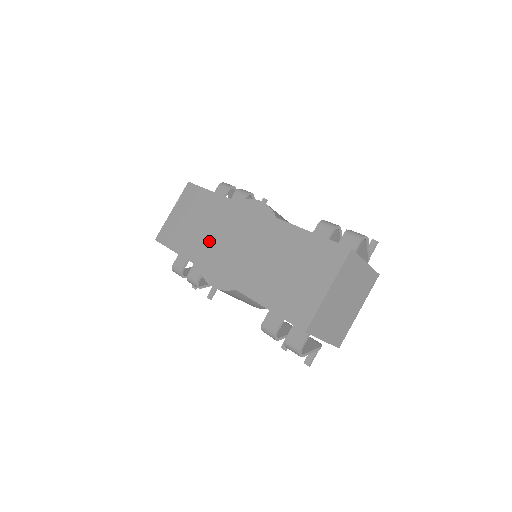
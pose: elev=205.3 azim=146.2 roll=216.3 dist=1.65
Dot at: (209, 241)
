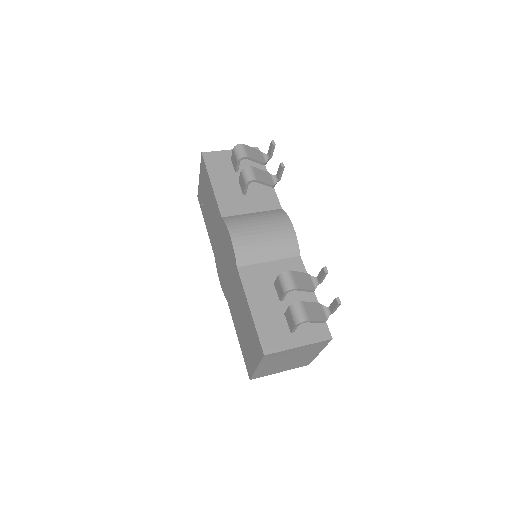
Dot at: (215, 239)
